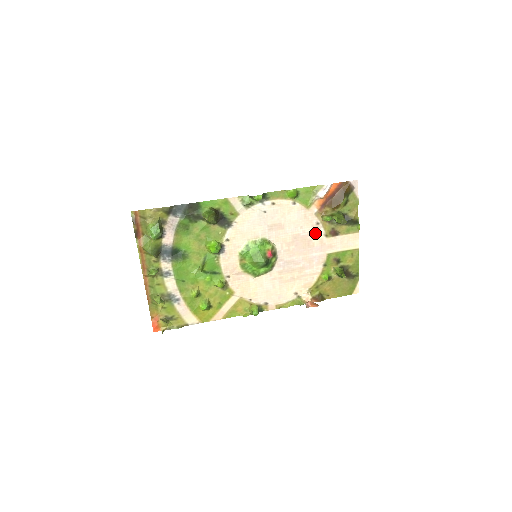
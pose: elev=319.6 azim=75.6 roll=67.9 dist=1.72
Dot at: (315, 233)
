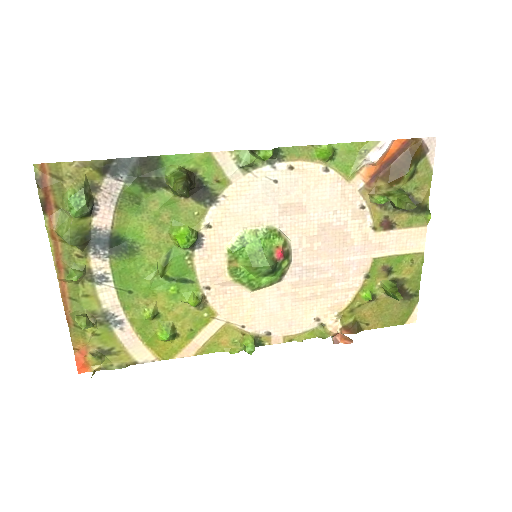
Dot at: (356, 223)
